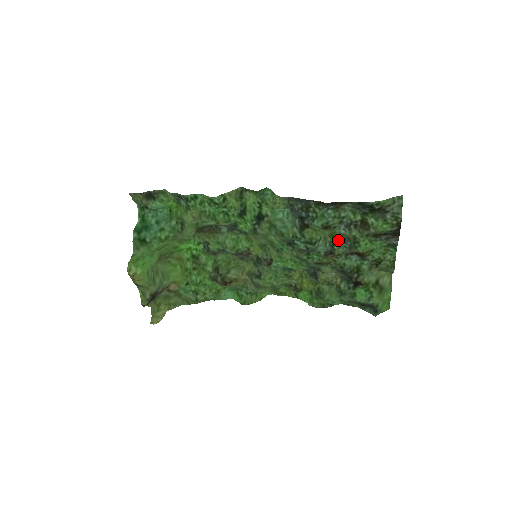
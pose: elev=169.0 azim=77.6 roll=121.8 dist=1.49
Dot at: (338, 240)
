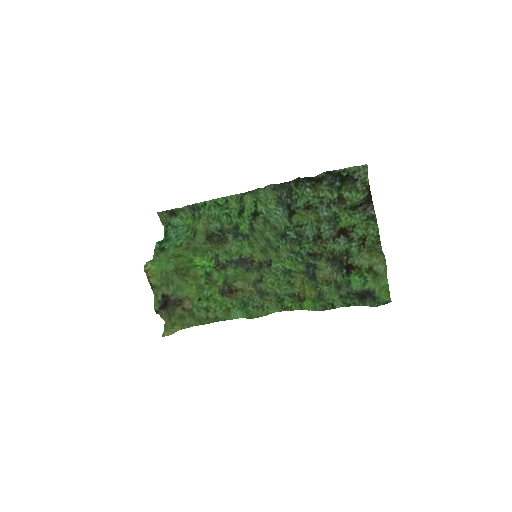
Dot at: (323, 224)
